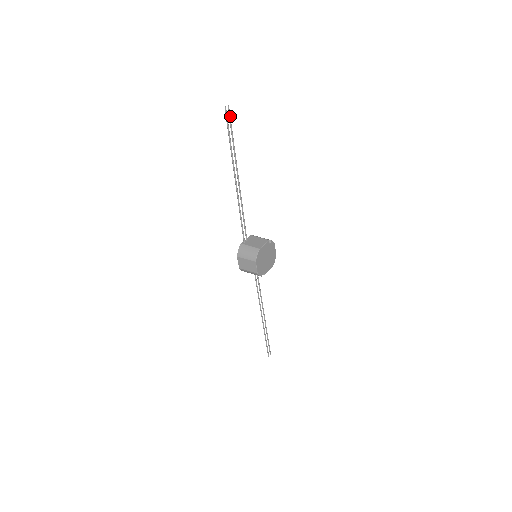
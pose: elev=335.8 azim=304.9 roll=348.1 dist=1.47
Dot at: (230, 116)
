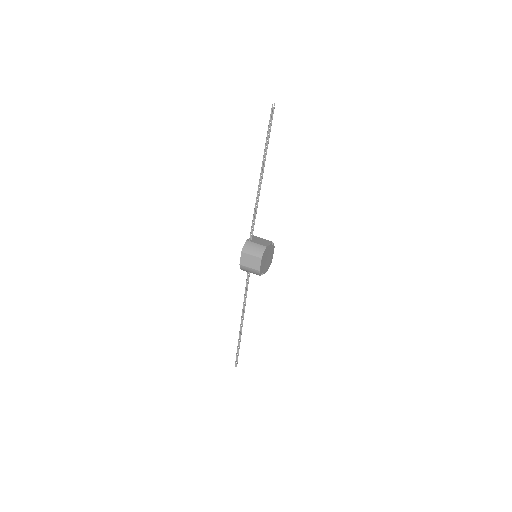
Dot at: occluded
